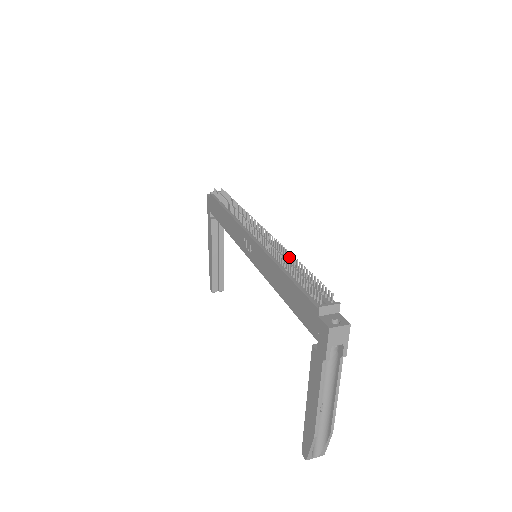
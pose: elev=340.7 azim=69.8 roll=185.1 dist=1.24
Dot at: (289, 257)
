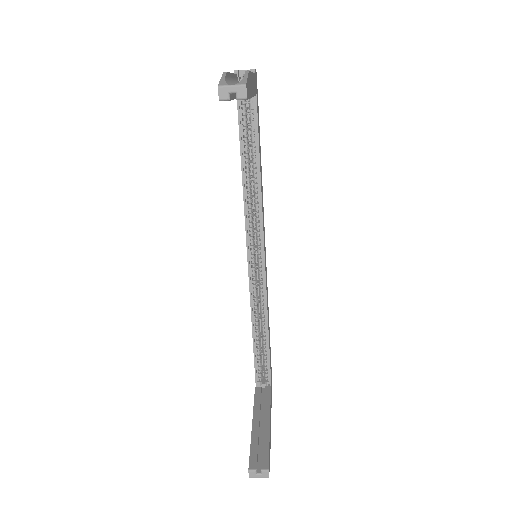
Dot at: occluded
